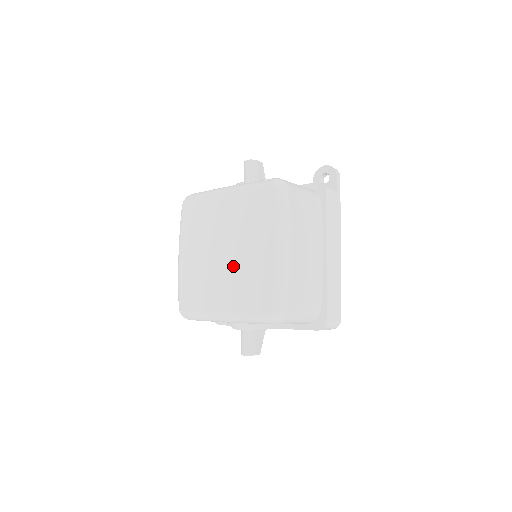
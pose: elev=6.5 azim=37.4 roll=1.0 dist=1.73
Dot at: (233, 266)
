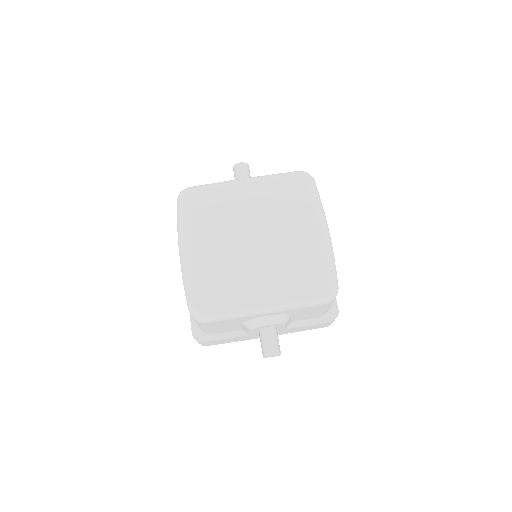
Dot at: (270, 251)
